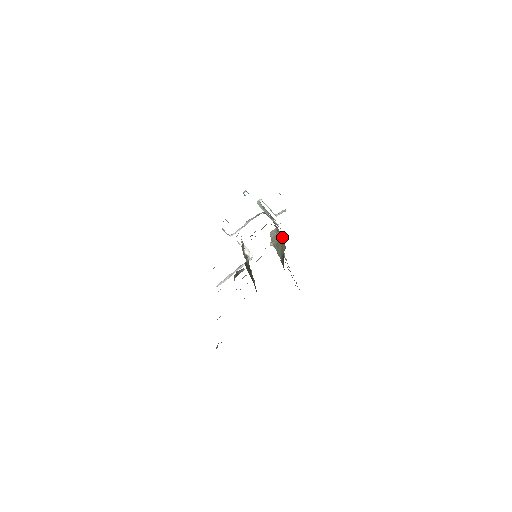
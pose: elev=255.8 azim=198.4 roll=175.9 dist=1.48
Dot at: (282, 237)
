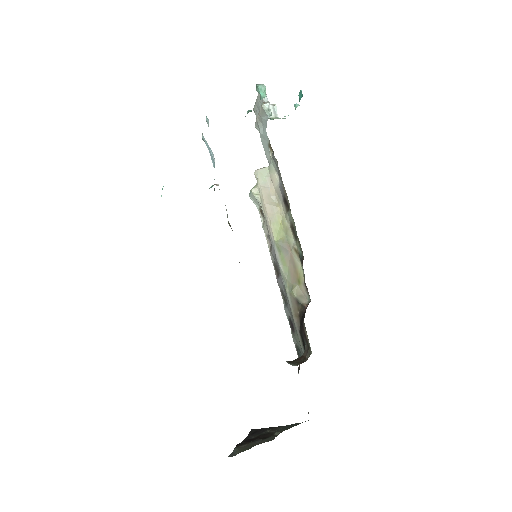
Dot at: (299, 259)
